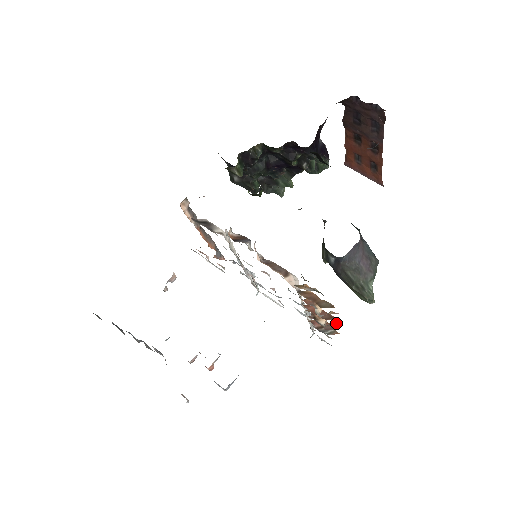
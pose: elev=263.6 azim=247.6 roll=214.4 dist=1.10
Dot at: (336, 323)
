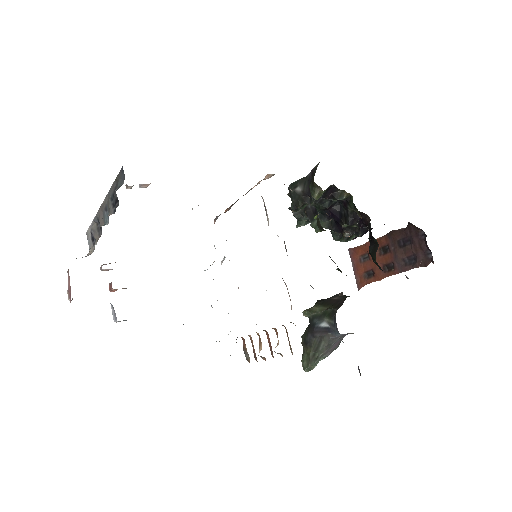
Dot at: occluded
